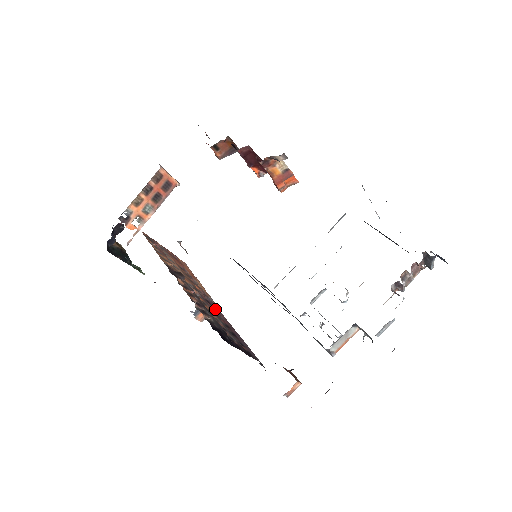
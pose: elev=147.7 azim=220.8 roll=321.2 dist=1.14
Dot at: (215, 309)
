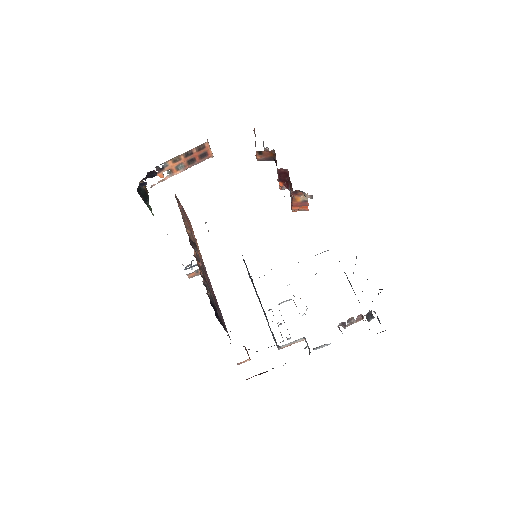
Dot at: (207, 278)
